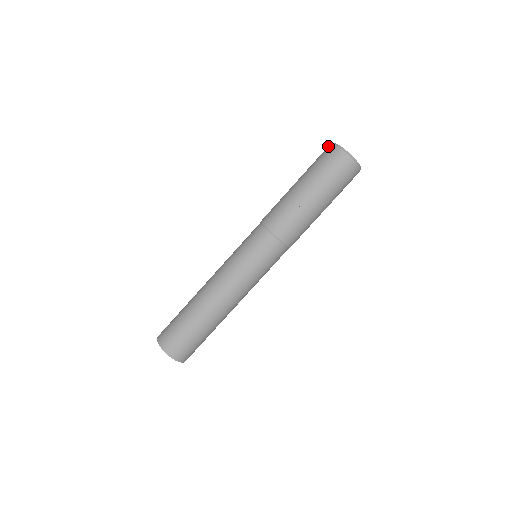
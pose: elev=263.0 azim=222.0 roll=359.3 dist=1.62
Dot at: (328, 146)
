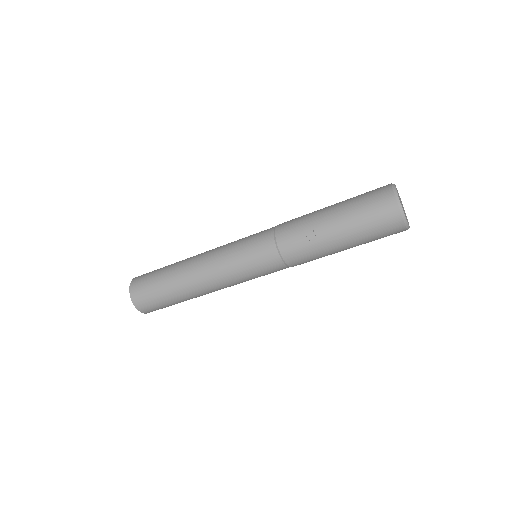
Dot at: occluded
